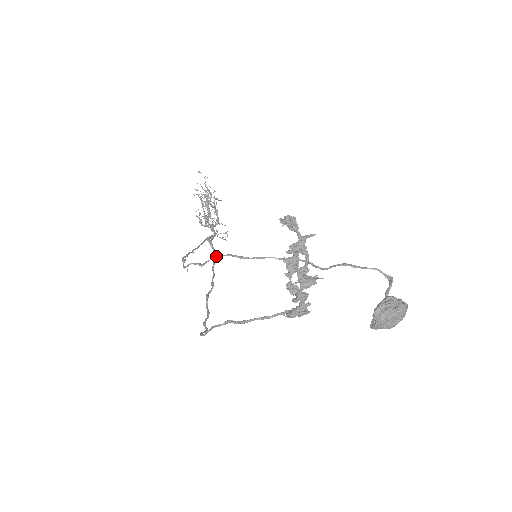
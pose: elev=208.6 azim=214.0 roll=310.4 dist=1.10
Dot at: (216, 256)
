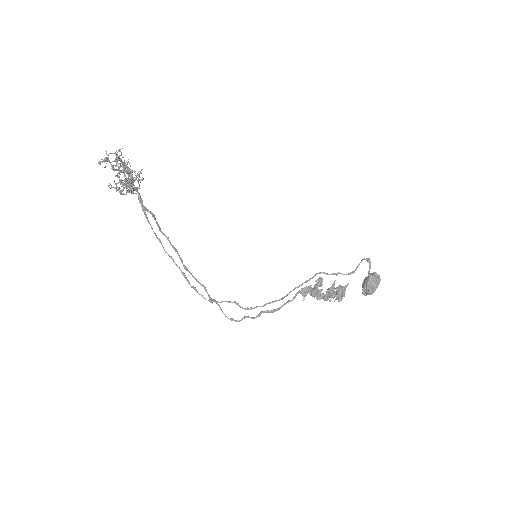
Dot at: occluded
